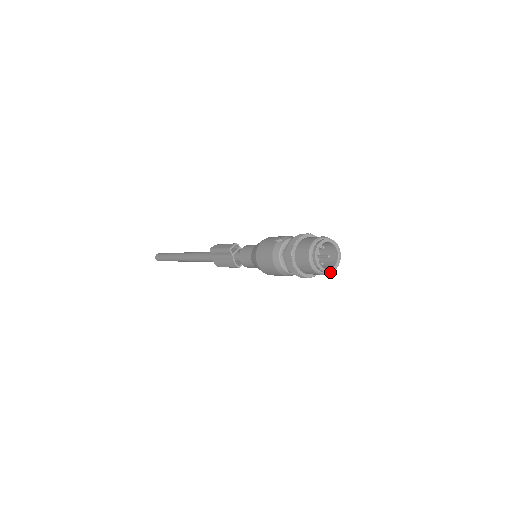
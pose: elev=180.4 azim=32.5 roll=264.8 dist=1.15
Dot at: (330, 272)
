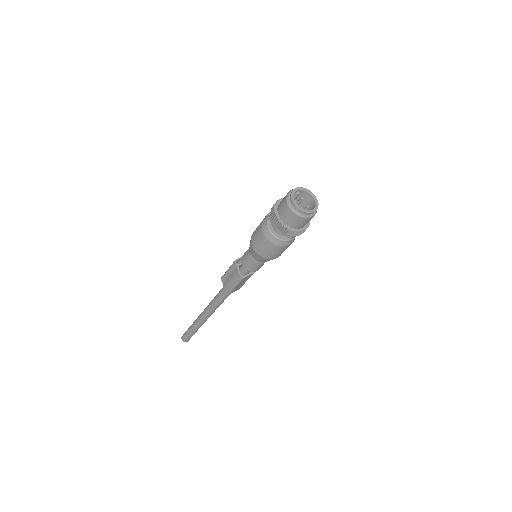
Dot at: (309, 217)
